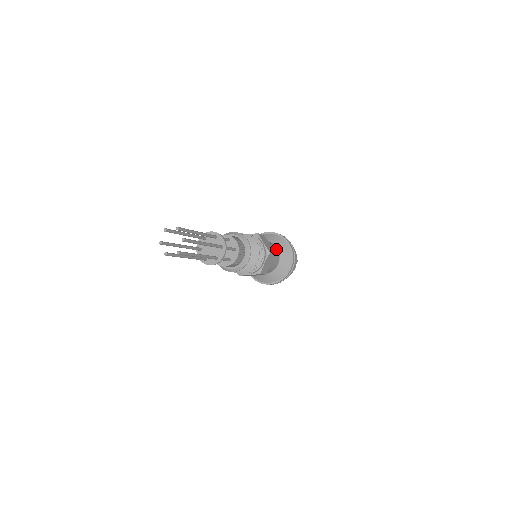
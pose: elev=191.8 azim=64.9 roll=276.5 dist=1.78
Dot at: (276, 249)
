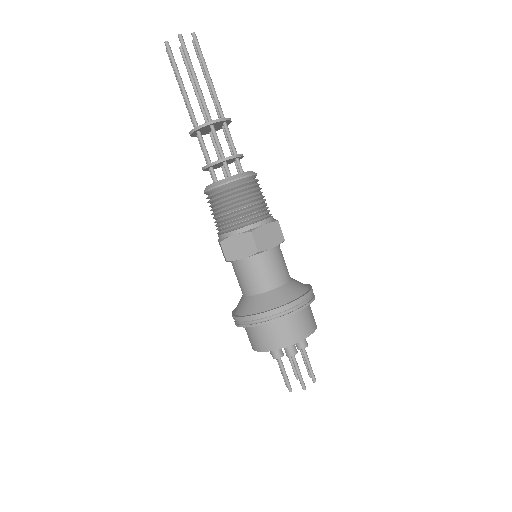
Dot at: (288, 272)
